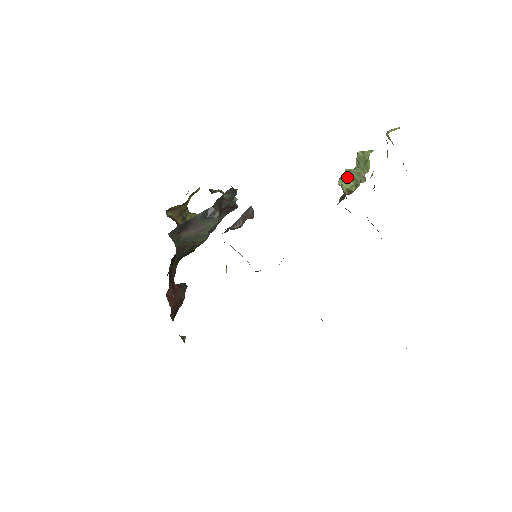
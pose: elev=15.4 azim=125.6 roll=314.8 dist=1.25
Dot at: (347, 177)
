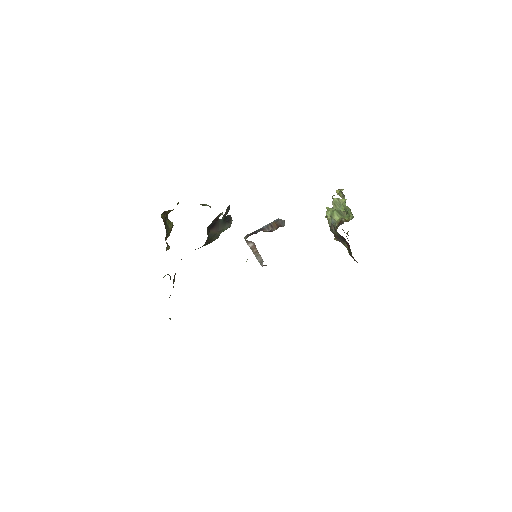
Dot at: (337, 212)
